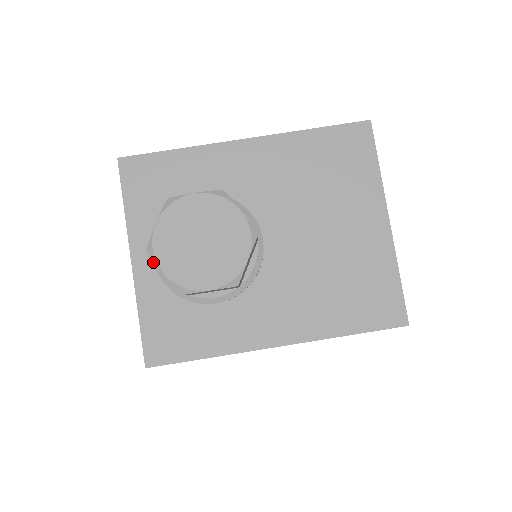
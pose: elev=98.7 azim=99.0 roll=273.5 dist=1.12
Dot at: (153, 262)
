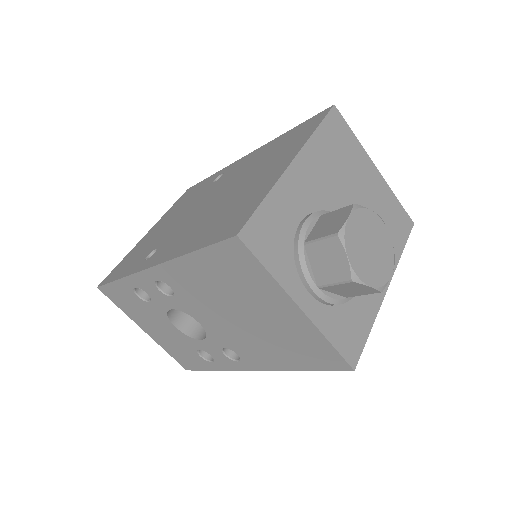
Dot at: (311, 297)
